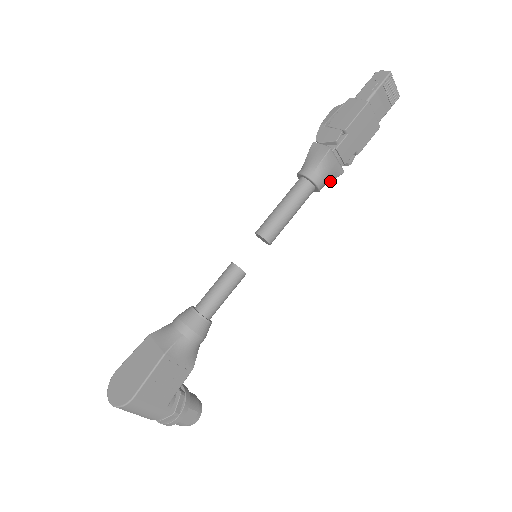
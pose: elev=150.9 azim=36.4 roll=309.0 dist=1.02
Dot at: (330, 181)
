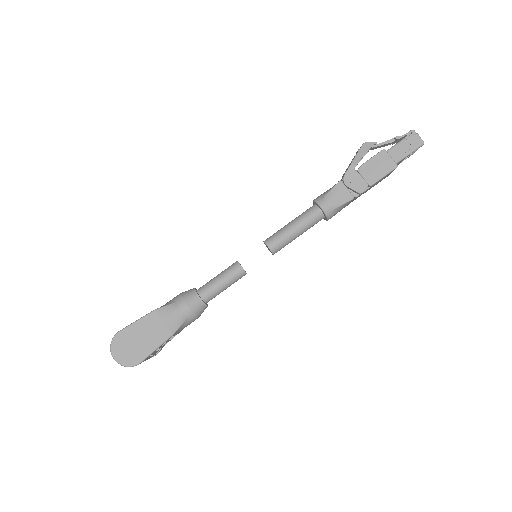
Dot at: occluded
